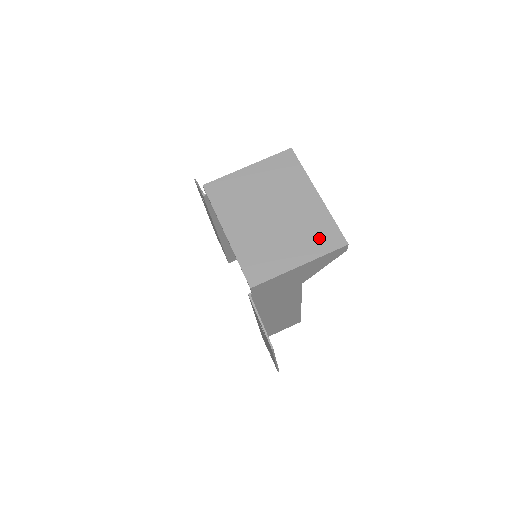
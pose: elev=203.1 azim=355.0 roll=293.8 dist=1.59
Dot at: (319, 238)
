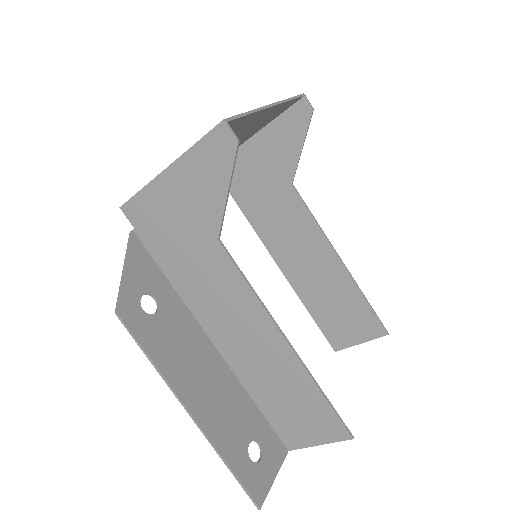
Dot at: occluded
